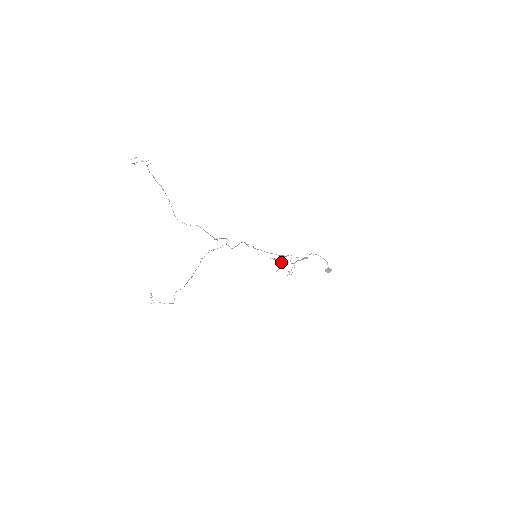
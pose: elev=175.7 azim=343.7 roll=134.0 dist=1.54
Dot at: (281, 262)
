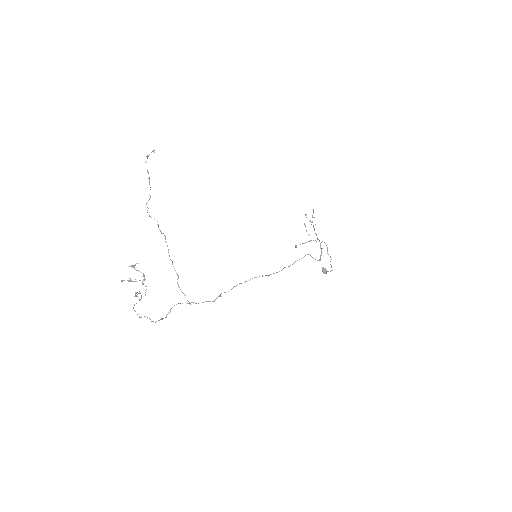
Dot at: occluded
